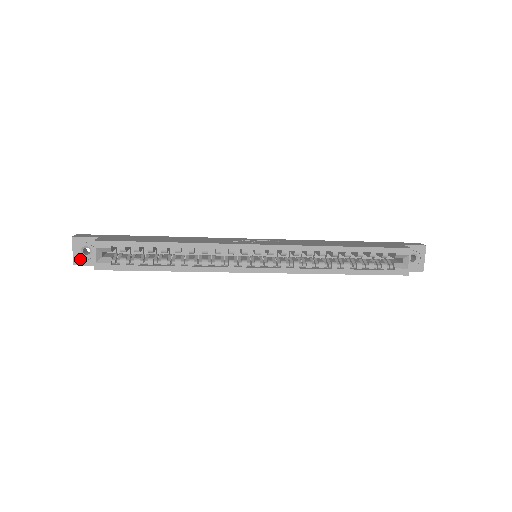
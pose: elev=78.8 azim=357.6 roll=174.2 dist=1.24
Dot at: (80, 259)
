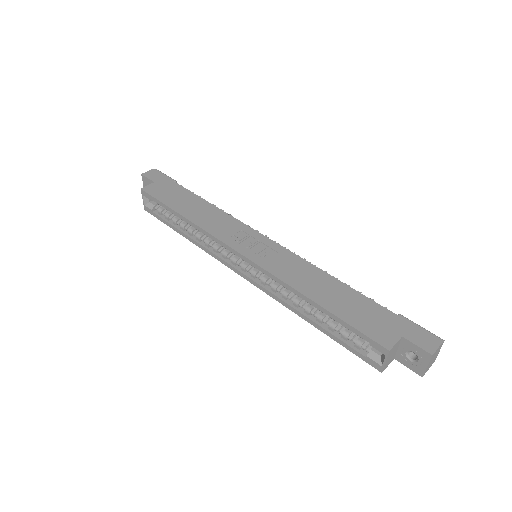
Dot at: occluded
